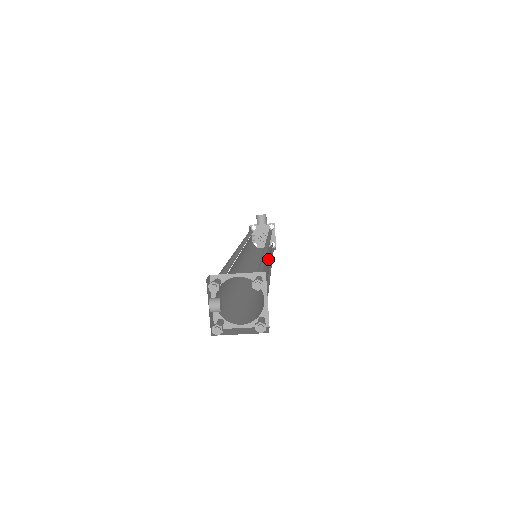
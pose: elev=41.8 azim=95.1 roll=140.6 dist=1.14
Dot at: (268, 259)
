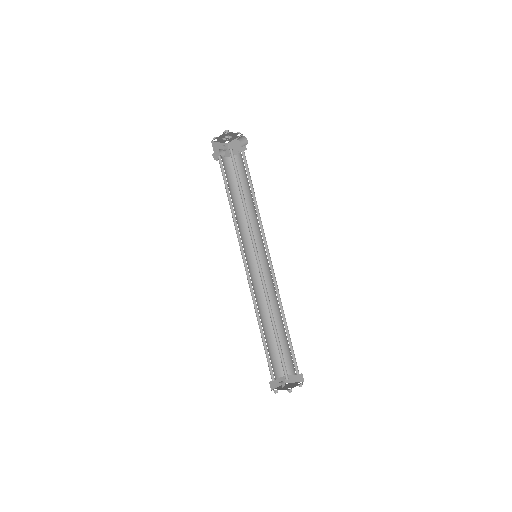
Dot at: occluded
